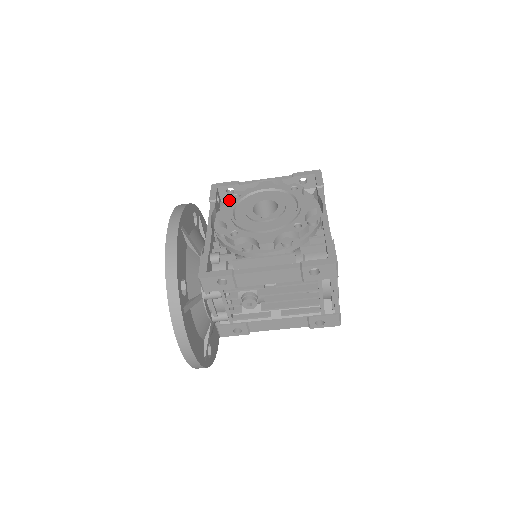
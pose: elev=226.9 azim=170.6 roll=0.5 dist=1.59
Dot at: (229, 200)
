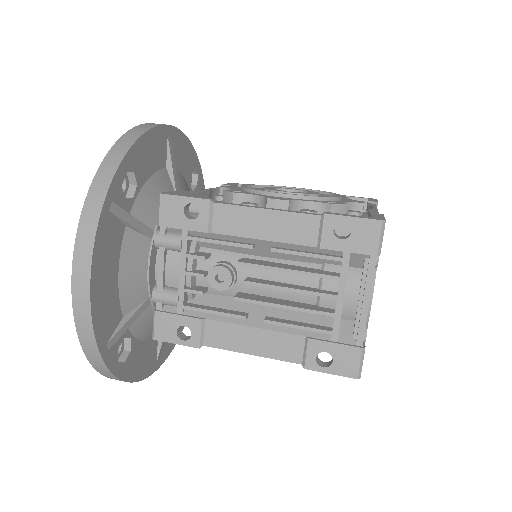
Dot at: occluded
